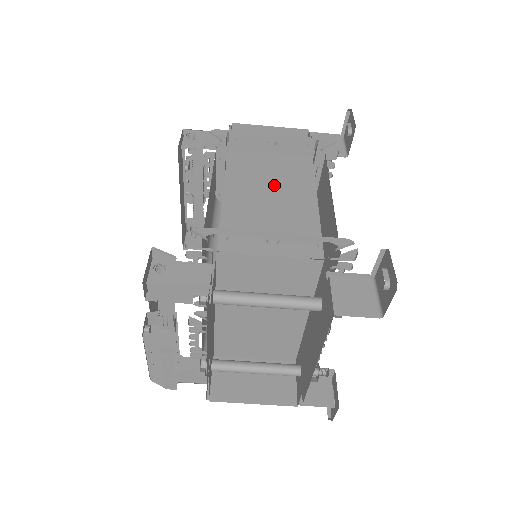
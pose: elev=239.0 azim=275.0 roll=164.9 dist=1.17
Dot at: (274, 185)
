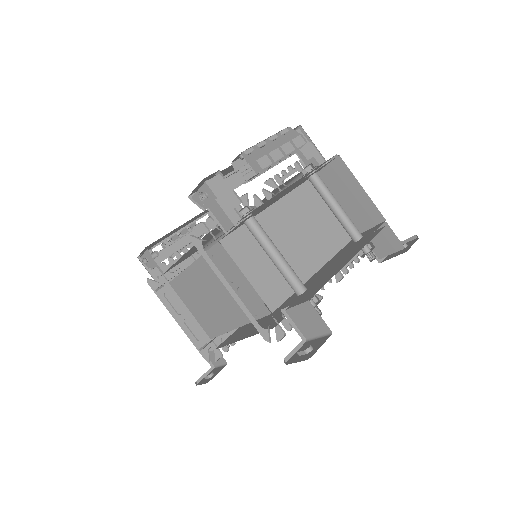
Dot at: occluded
